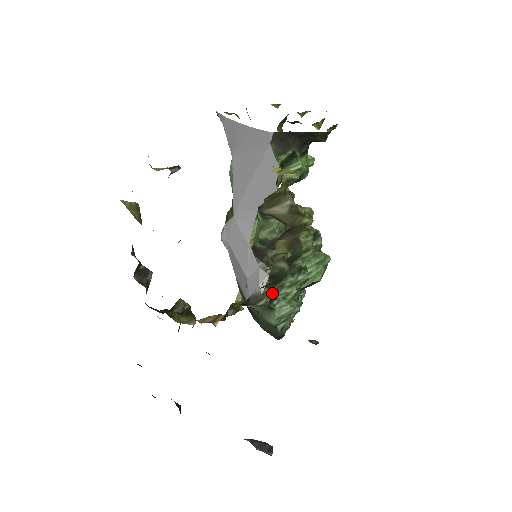
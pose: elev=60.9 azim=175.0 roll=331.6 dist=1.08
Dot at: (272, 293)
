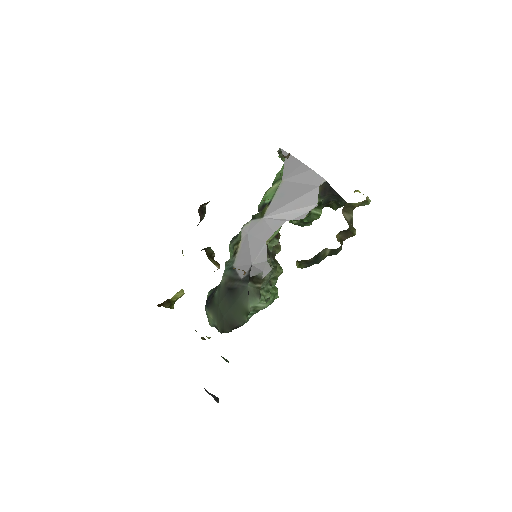
Dot at: (264, 284)
